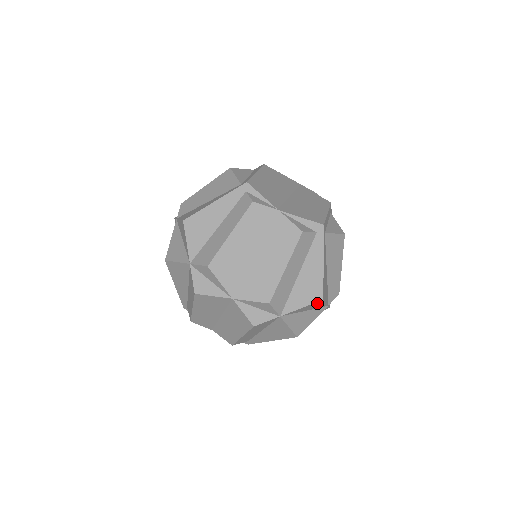
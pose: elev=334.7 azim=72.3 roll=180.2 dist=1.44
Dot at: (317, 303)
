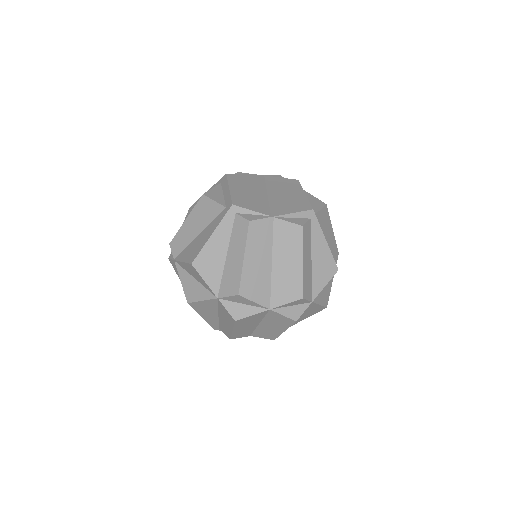
Dot at: occluded
